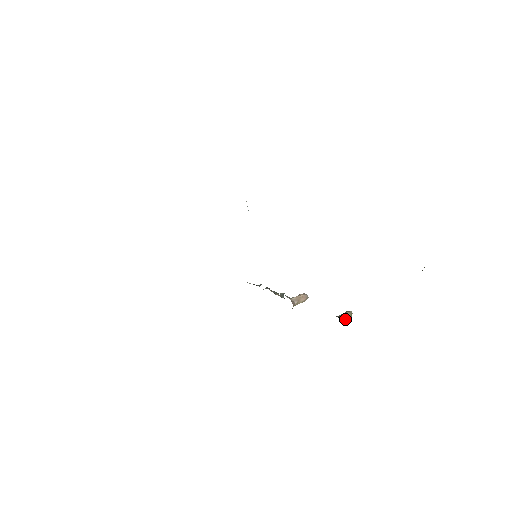
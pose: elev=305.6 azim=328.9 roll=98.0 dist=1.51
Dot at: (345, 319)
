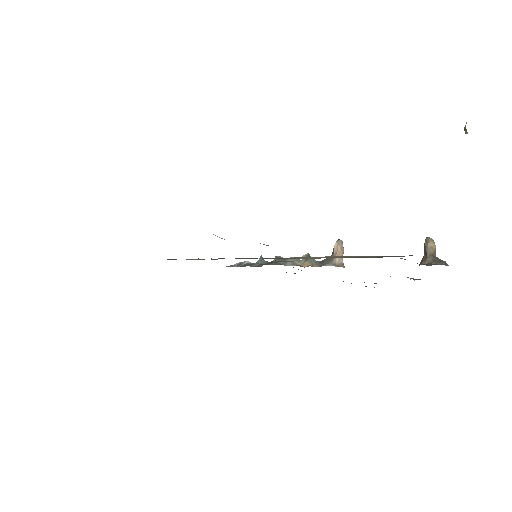
Dot at: (434, 253)
